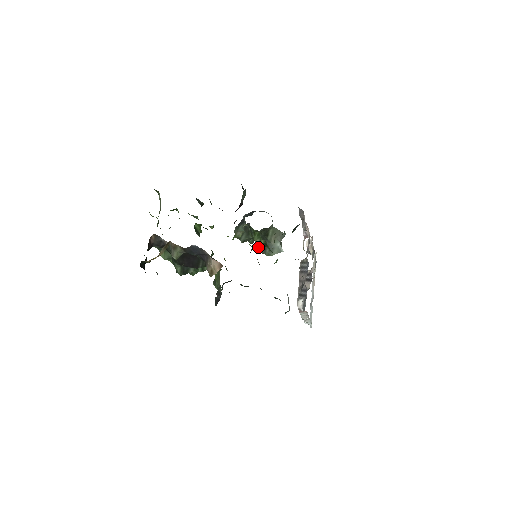
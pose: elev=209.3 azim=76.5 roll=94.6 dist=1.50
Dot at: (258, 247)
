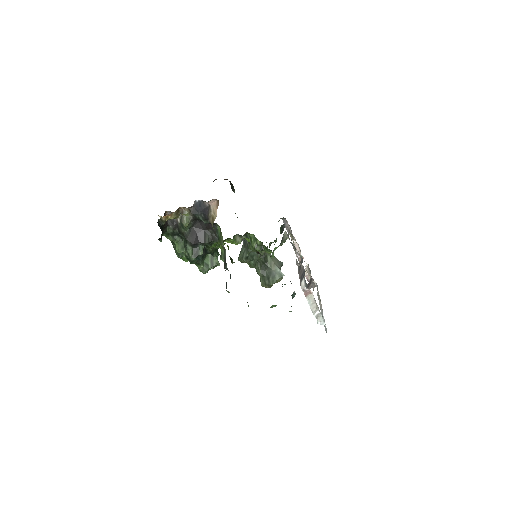
Dot at: (263, 281)
